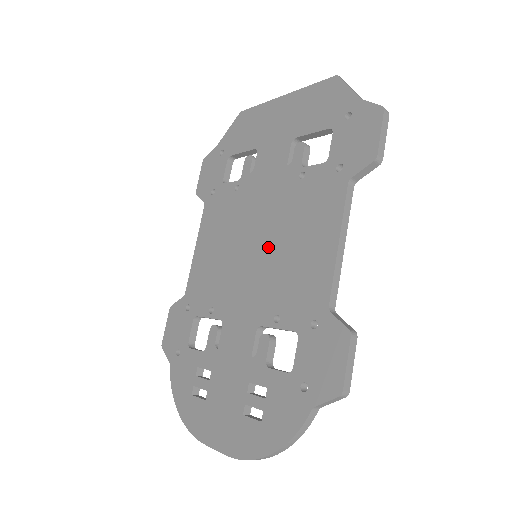
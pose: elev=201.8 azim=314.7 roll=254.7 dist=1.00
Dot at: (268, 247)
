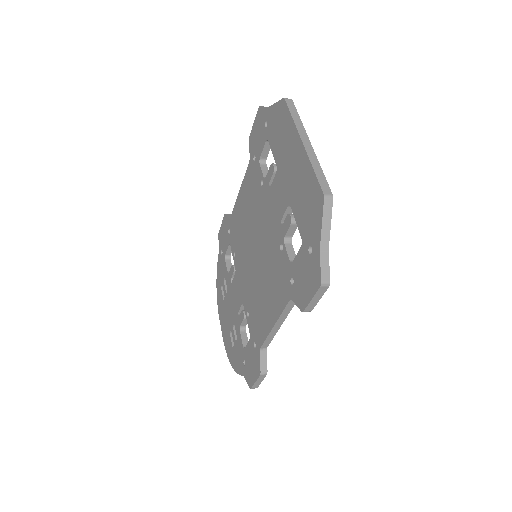
Dot at: (257, 266)
